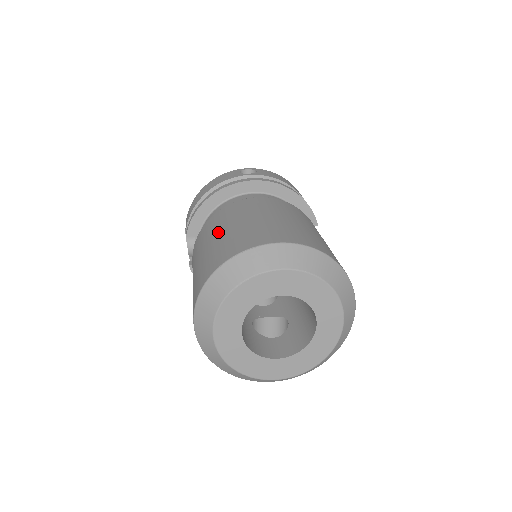
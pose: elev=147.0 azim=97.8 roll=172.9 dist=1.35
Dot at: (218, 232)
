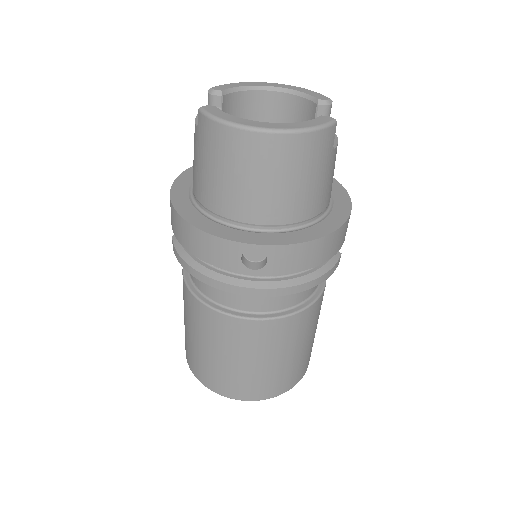
Dot at: (202, 343)
